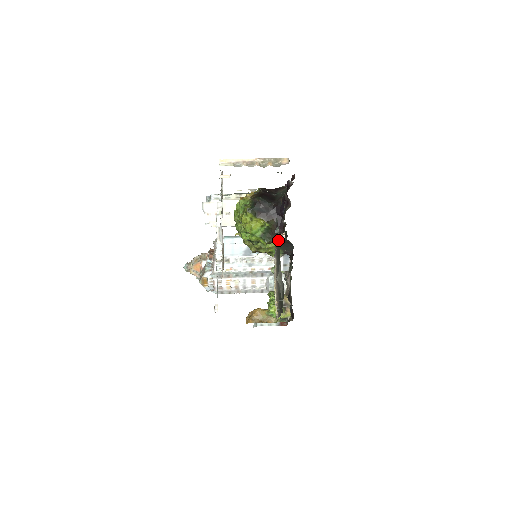
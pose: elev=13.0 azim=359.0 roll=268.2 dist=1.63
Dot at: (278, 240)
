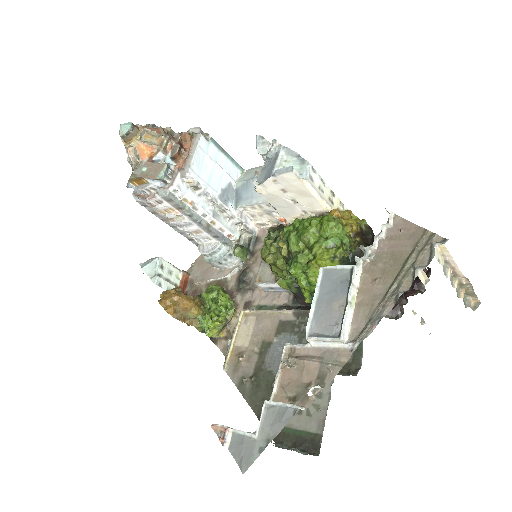
Dot at: occluded
